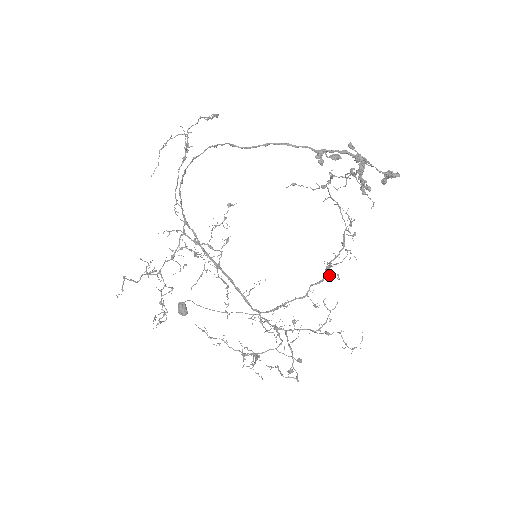
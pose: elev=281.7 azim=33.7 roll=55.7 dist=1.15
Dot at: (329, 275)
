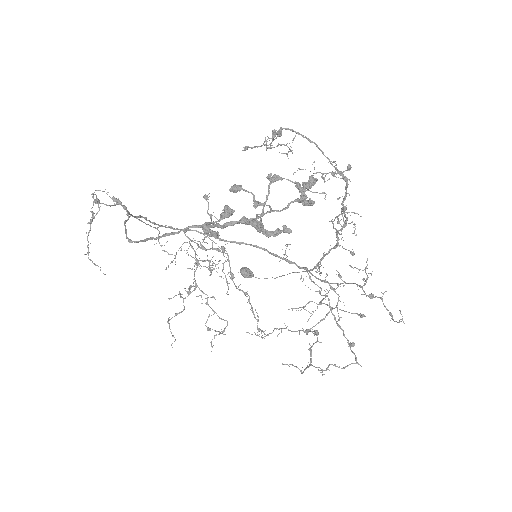
Dot at: occluded
